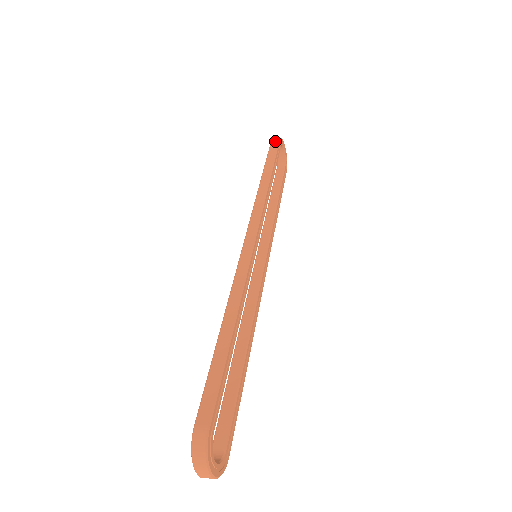
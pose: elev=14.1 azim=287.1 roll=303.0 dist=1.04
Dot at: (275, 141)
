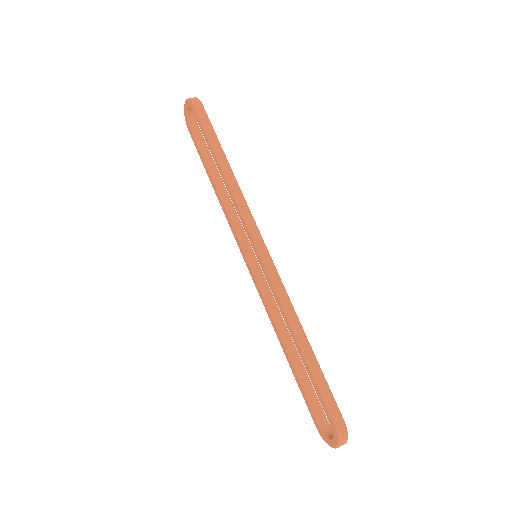
Dot at: (199, 106)
